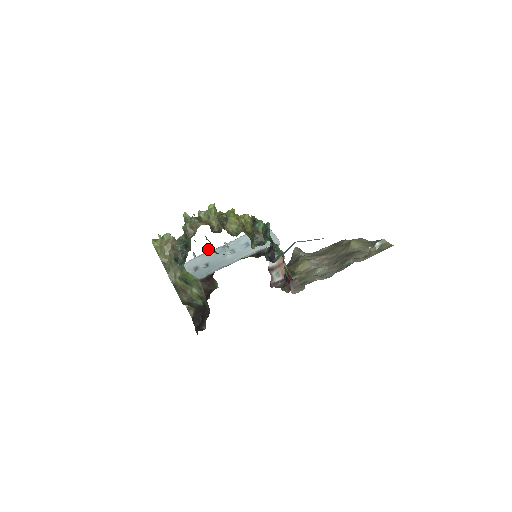
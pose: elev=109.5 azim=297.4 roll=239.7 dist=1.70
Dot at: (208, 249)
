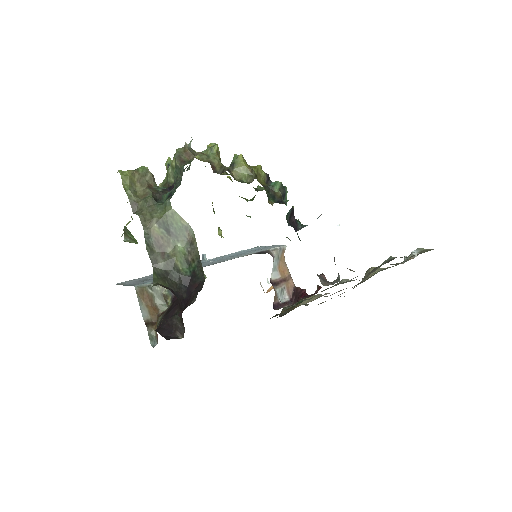
Dot at: occluded
